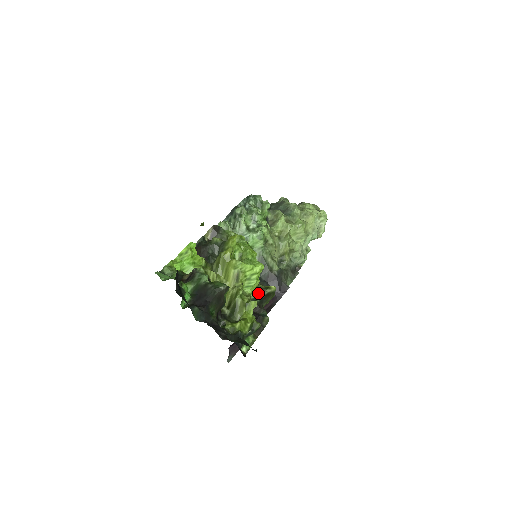
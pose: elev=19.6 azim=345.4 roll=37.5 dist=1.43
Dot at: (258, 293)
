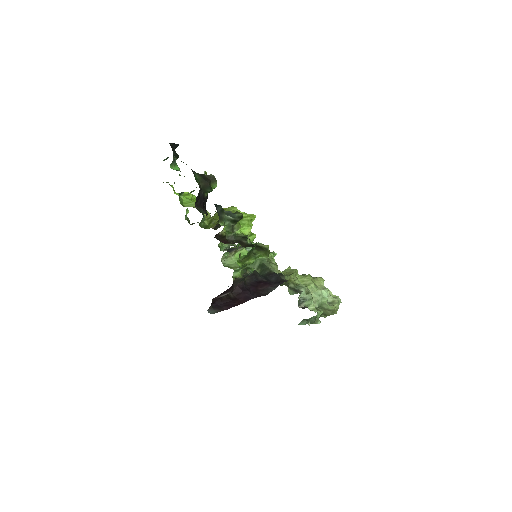
Dot at: (249, 238)
